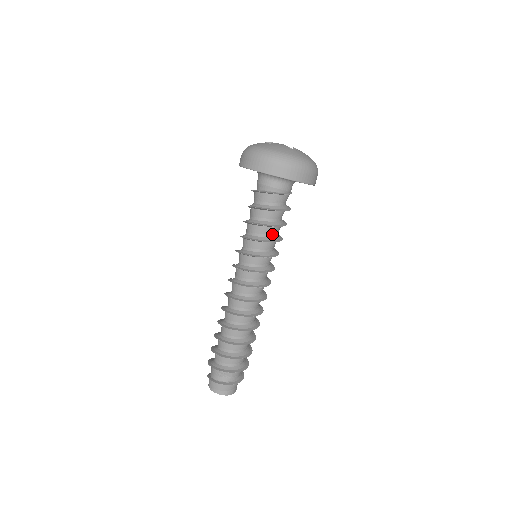
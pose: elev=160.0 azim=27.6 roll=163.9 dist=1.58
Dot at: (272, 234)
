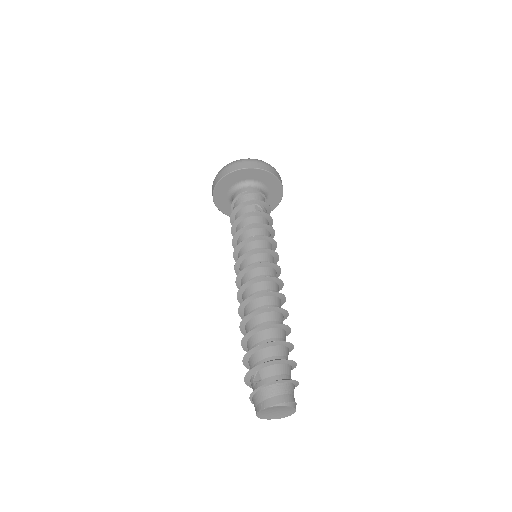
Dot at: occluded
